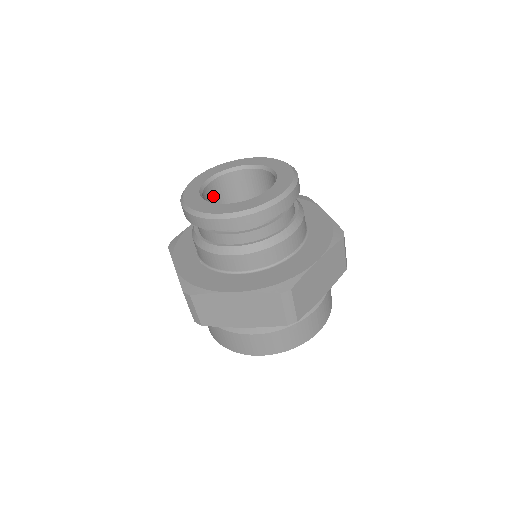
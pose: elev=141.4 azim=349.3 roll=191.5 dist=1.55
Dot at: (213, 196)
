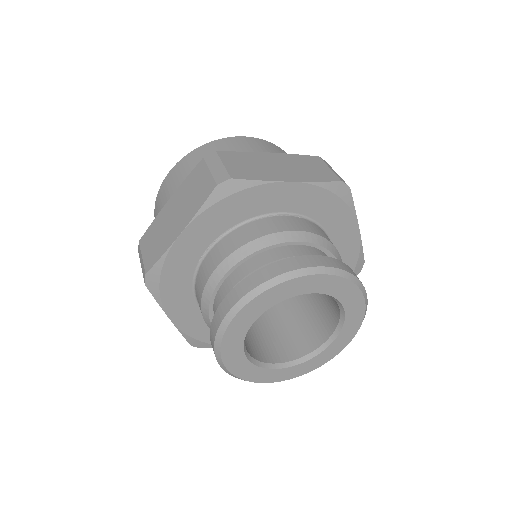
Dot at: occluded
